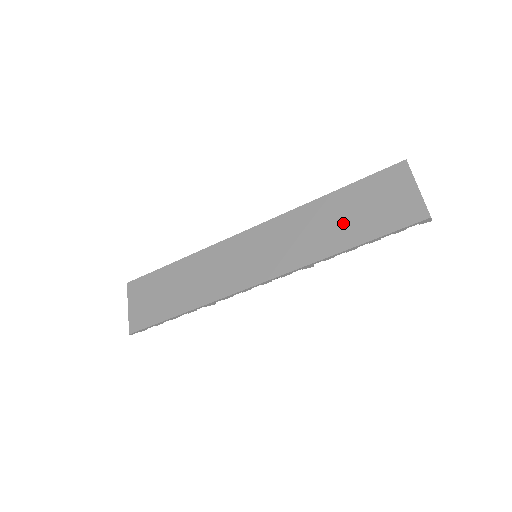
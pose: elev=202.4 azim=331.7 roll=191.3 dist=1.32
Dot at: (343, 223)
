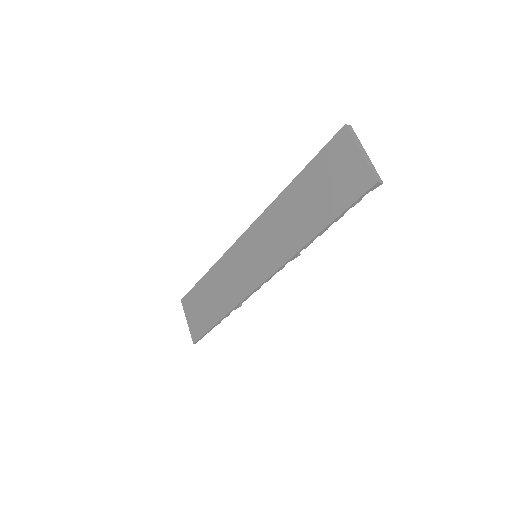
Dot at: (309, 208)
